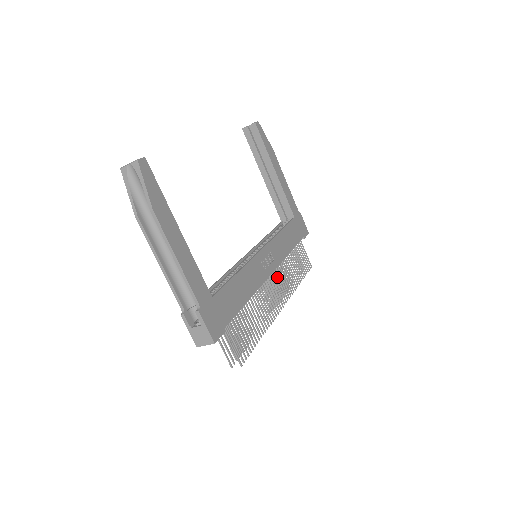
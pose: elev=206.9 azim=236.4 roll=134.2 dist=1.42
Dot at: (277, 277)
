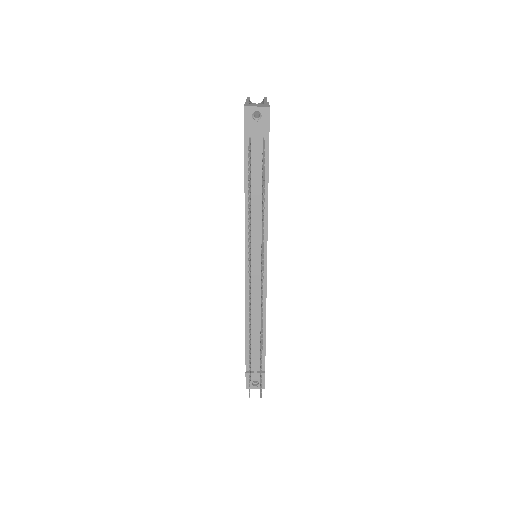
Dot at: occluded
